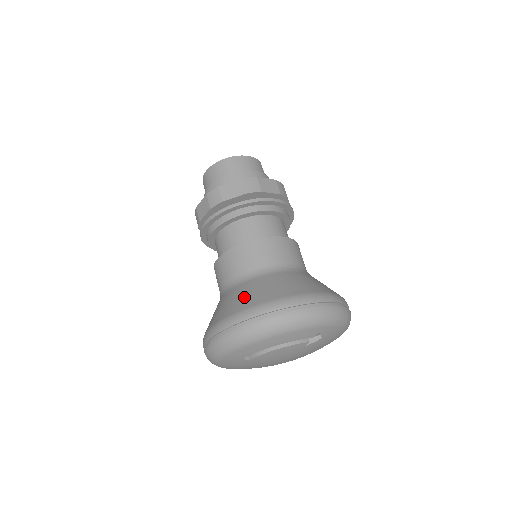
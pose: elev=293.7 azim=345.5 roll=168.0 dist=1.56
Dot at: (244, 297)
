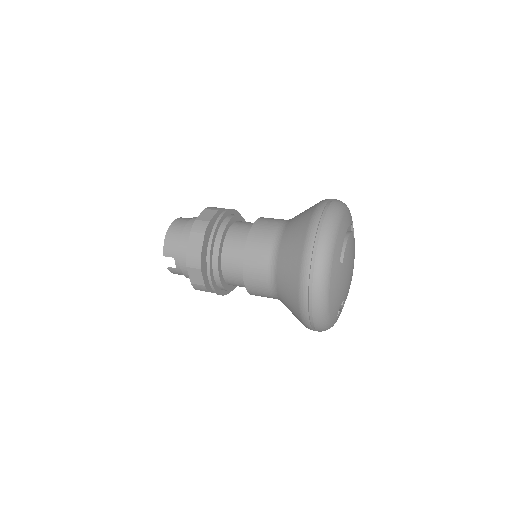
Dot at: (298, 224)
